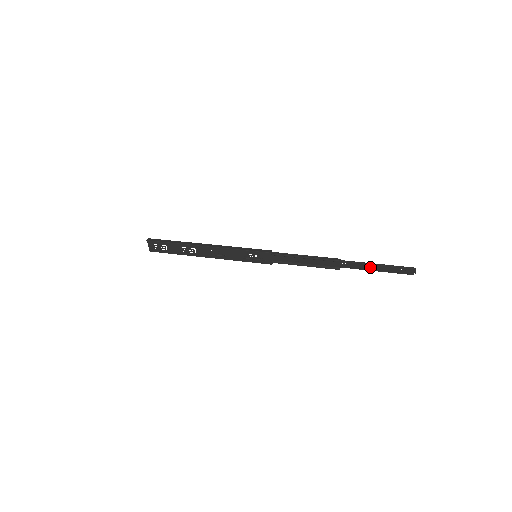
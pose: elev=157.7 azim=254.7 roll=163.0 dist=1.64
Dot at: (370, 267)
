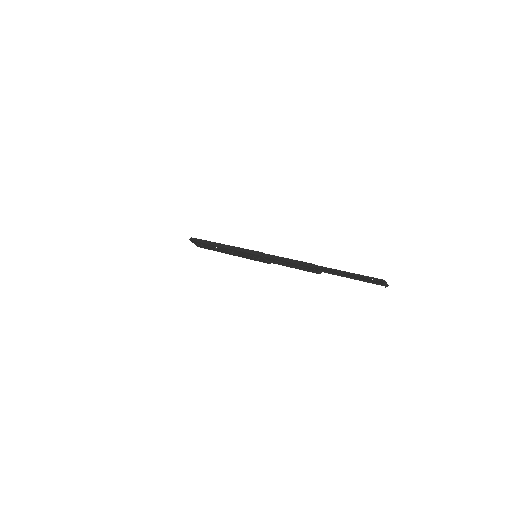
Dot at: (344, 274)
